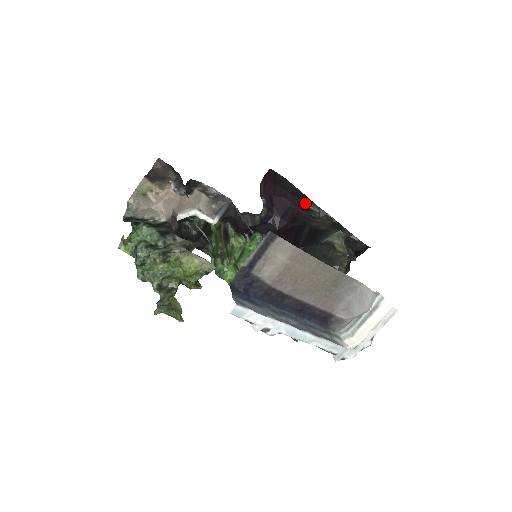
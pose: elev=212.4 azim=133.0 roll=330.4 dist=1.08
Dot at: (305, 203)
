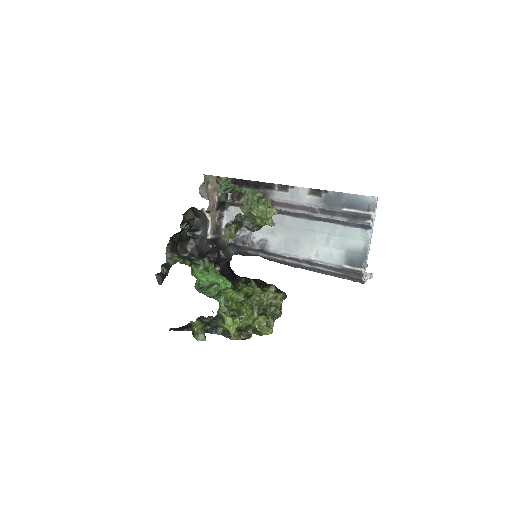
Dot at: occluded
